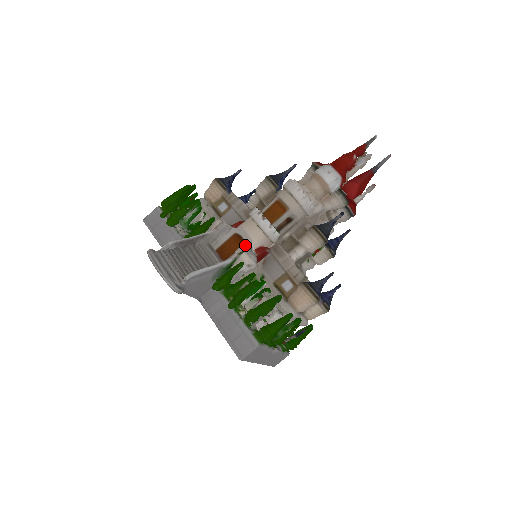
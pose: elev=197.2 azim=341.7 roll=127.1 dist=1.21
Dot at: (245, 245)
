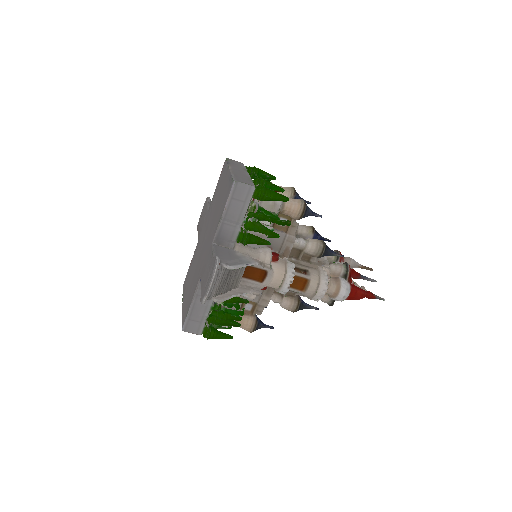
Dot at: occluded
